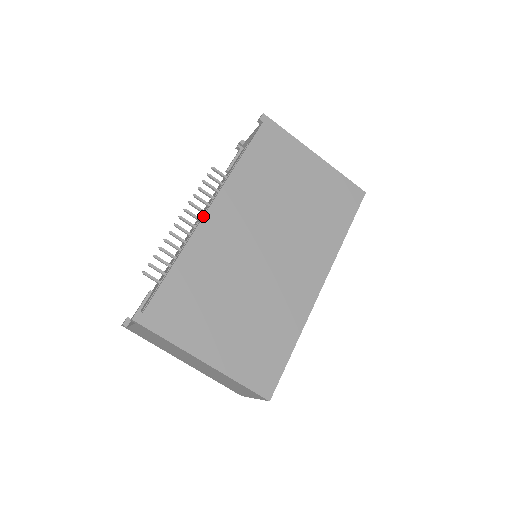
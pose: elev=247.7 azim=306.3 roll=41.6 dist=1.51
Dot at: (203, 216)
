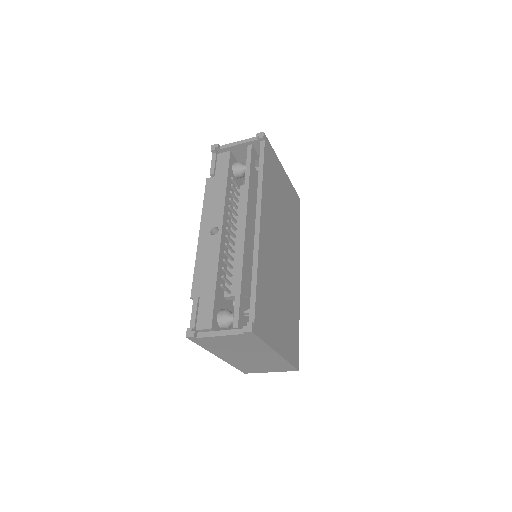
Dot at: (259, 230)
